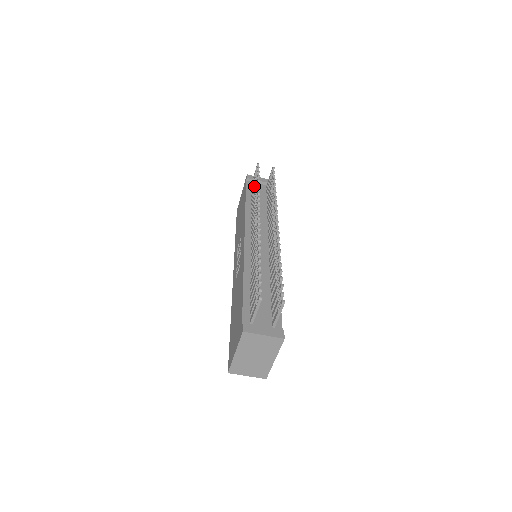
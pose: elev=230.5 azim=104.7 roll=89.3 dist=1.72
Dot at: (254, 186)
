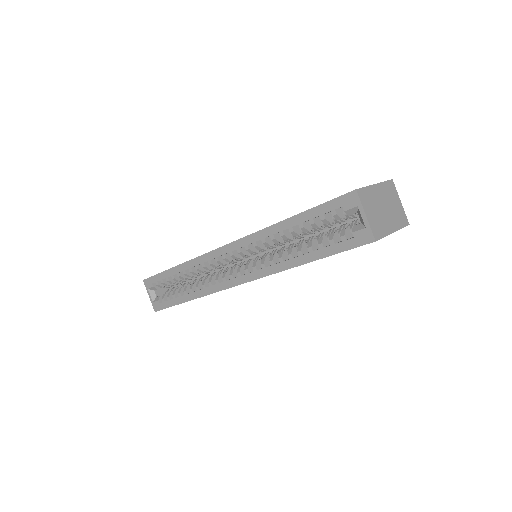
Dot at: occluded
